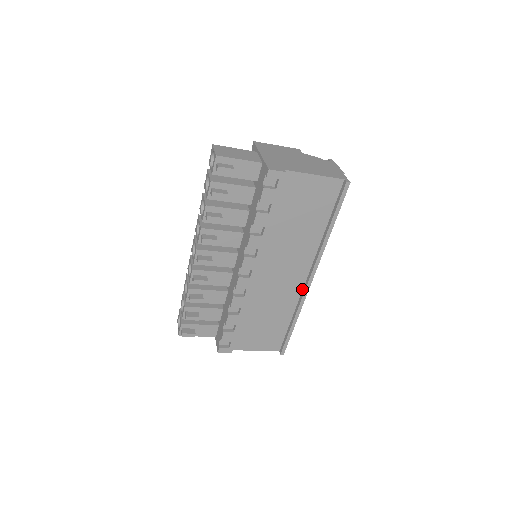
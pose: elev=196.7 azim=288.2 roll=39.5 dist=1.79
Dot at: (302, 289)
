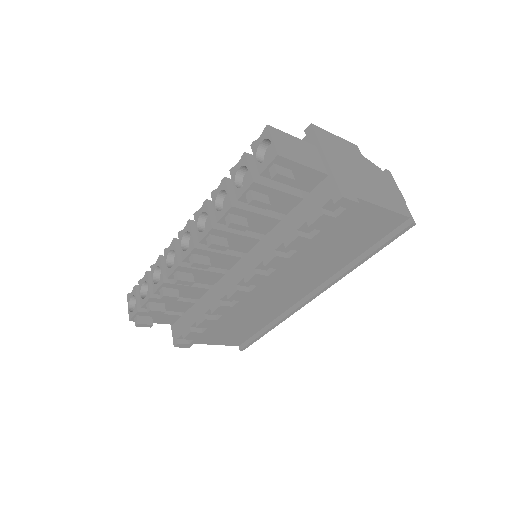
Dot at: (296, 302)
